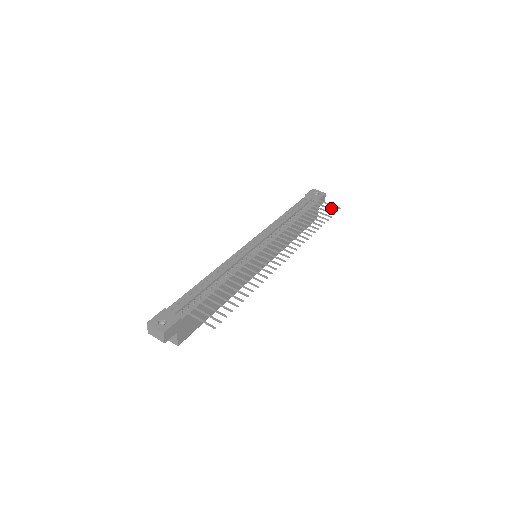
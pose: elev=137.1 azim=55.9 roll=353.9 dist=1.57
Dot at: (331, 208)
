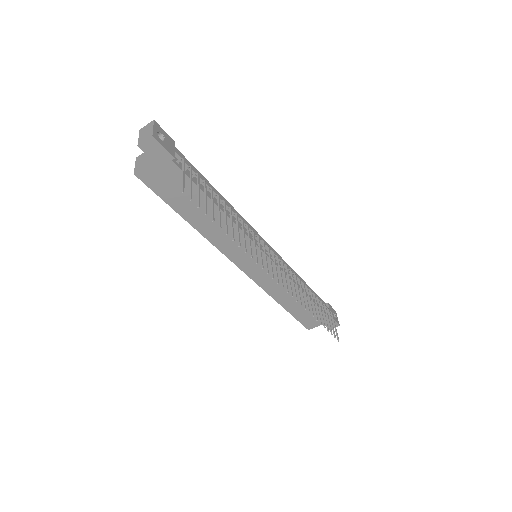
Dot at: occluded
